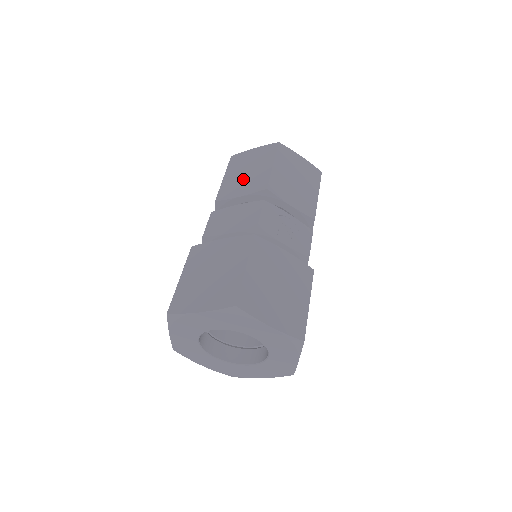
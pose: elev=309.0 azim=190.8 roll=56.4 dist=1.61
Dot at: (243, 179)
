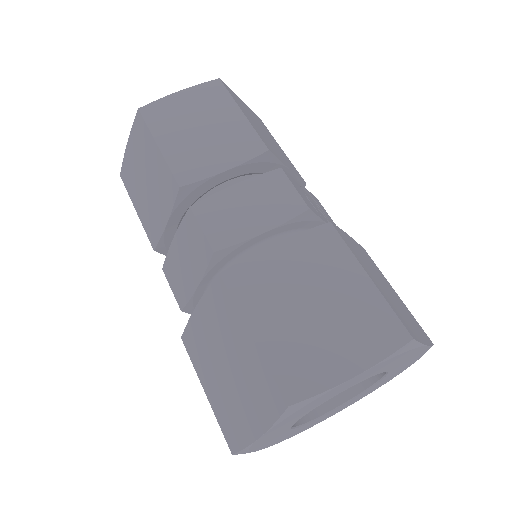
Dot at: (205, 142)
